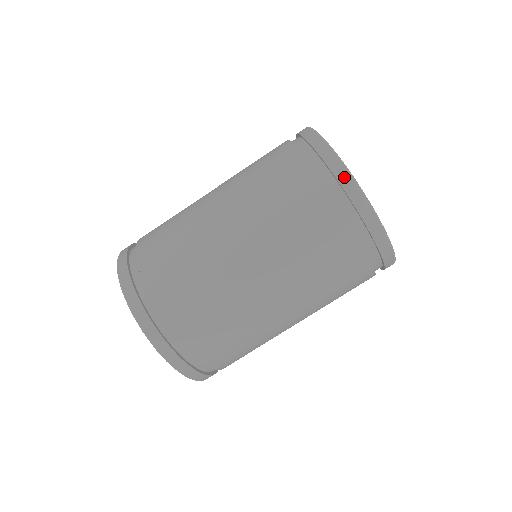
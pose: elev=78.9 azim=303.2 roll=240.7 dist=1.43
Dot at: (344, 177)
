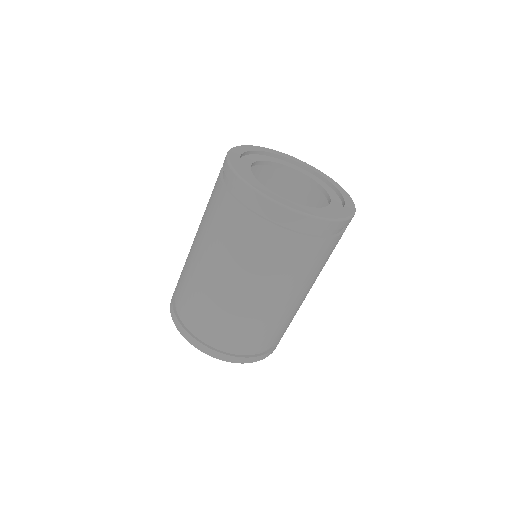
Dot at: (333, 225)
